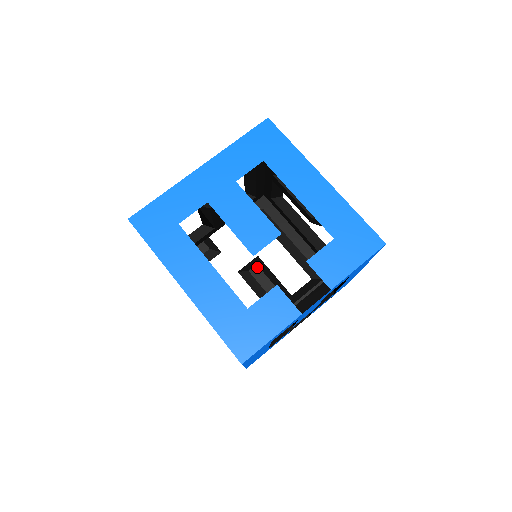
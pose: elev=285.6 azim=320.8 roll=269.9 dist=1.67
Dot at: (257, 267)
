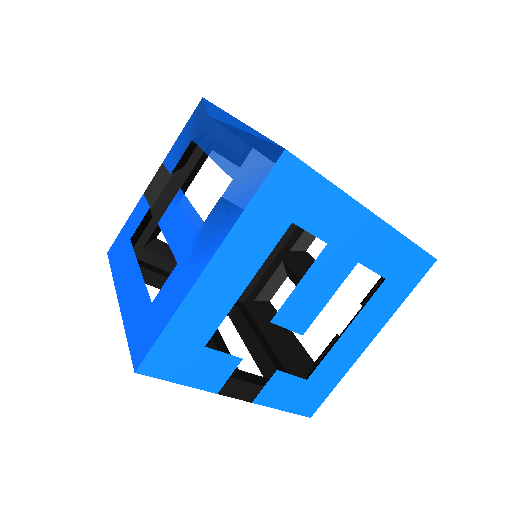
Dot at: occluded
